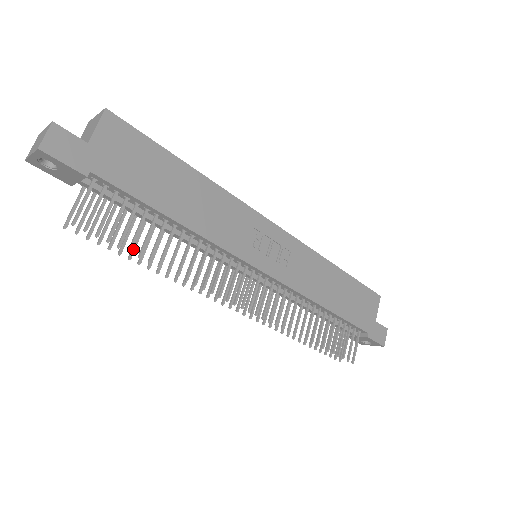
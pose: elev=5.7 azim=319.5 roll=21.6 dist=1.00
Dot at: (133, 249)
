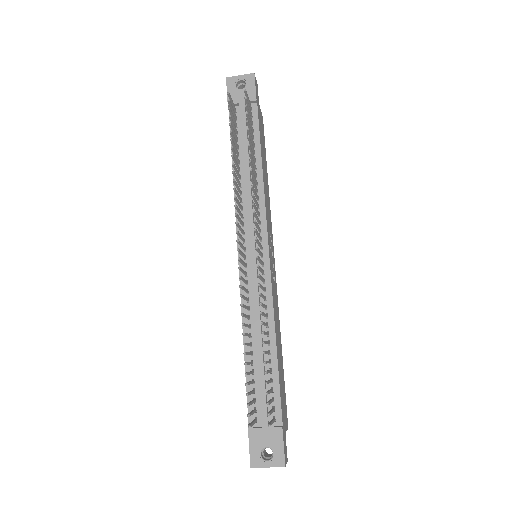
Dot at: occluded
